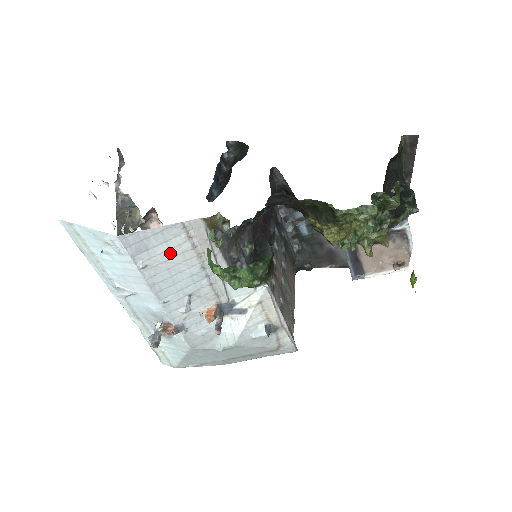
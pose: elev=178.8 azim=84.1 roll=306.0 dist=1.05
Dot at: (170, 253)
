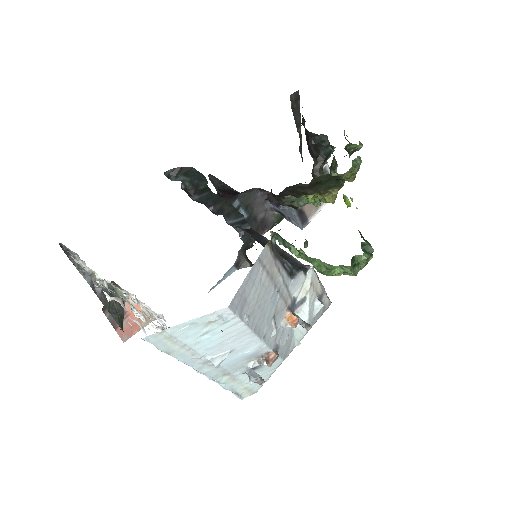
Dot at: (257, 292)
